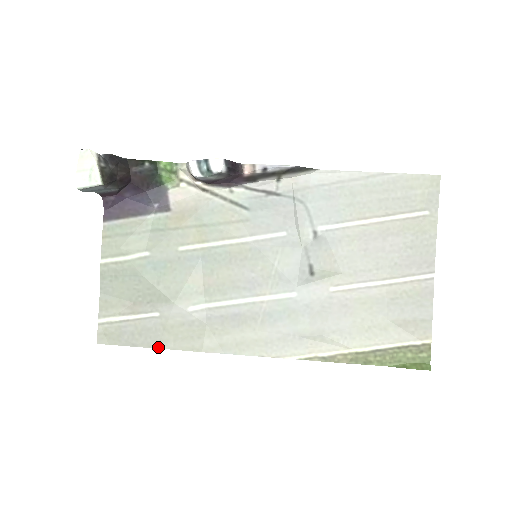
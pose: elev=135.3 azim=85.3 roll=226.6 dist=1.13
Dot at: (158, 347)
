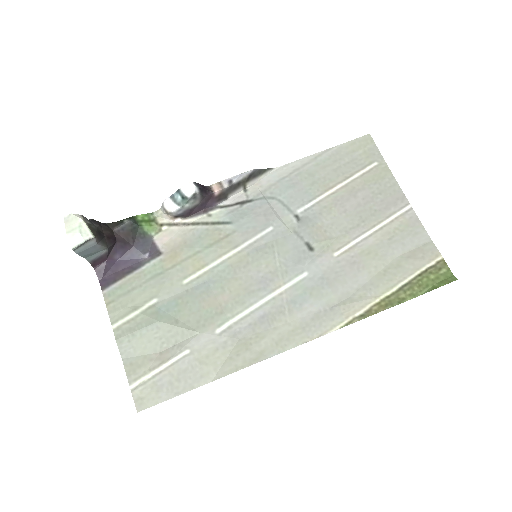
Dot at: (202, 384)
